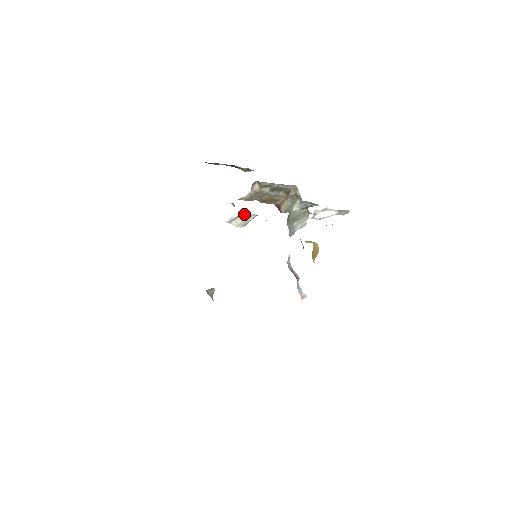
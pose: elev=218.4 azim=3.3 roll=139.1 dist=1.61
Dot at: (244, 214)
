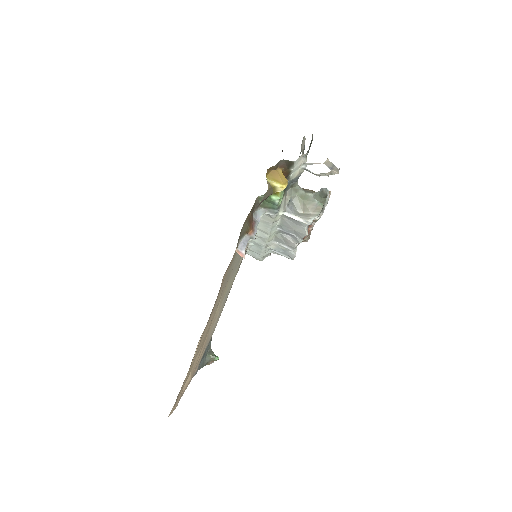
Dot at: occluded
